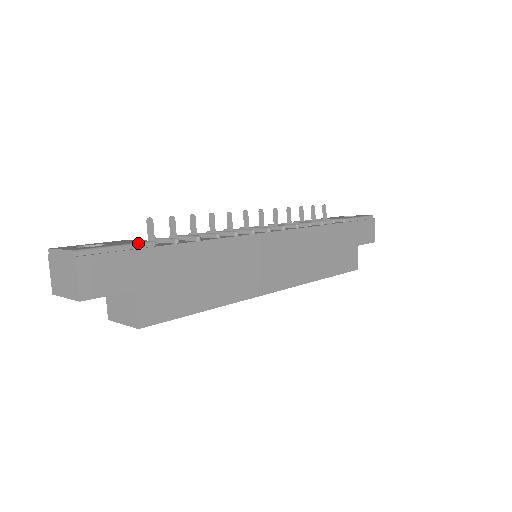
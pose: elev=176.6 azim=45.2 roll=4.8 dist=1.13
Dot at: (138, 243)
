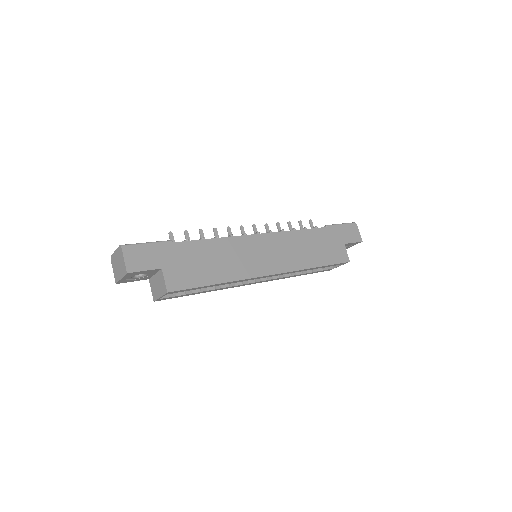
Dot at: (161, 241)
